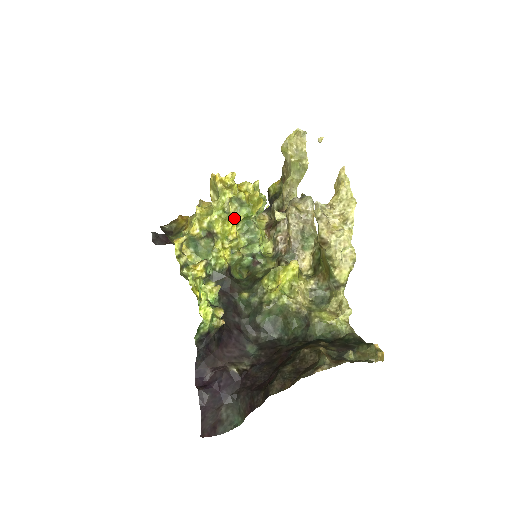
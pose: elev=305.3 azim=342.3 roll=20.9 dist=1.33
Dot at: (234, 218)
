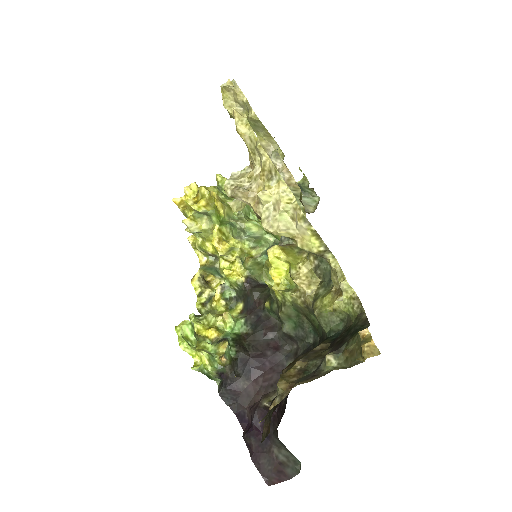
Dot at: (212, 231)
